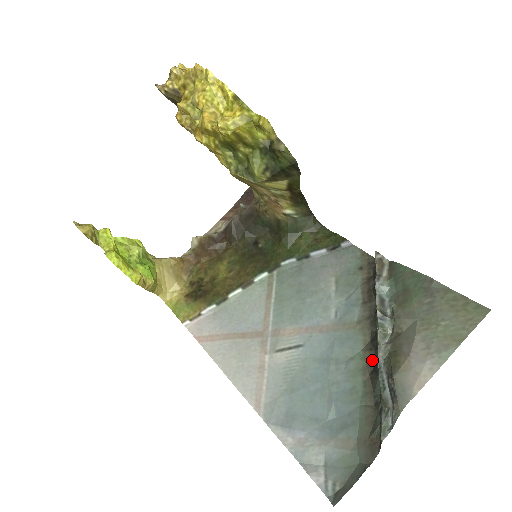
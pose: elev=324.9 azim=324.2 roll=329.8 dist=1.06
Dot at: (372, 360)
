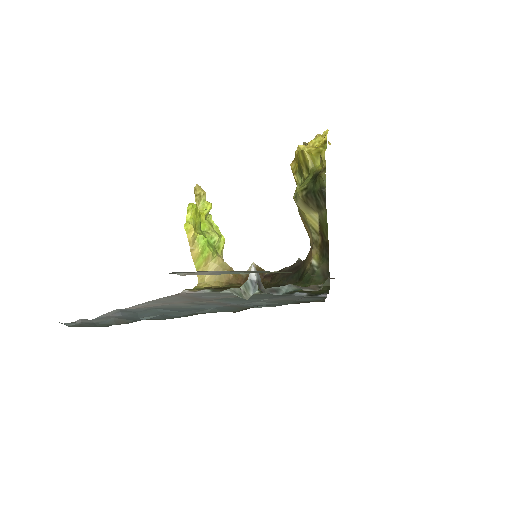
Dot at: occluded
